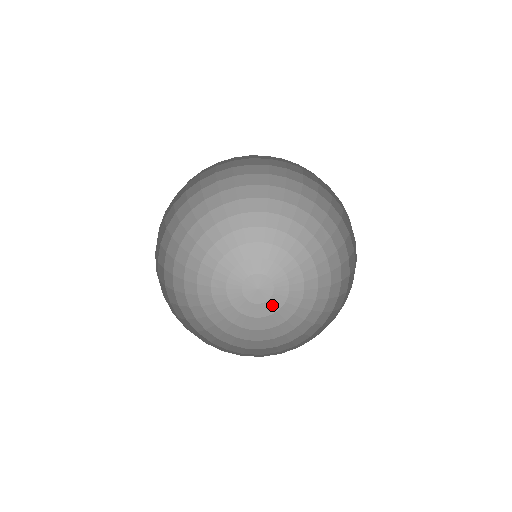
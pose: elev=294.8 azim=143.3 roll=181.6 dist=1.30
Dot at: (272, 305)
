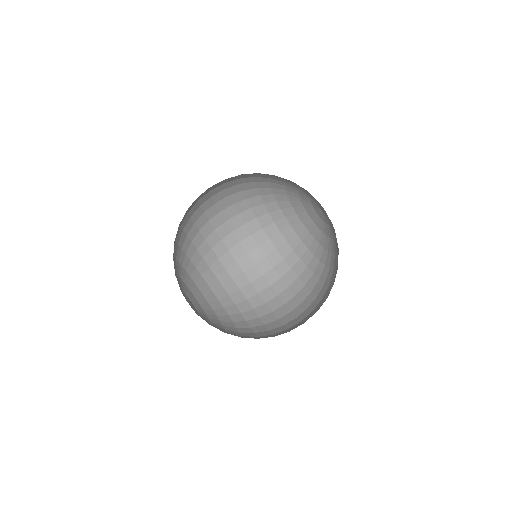
Dot at: occluded
